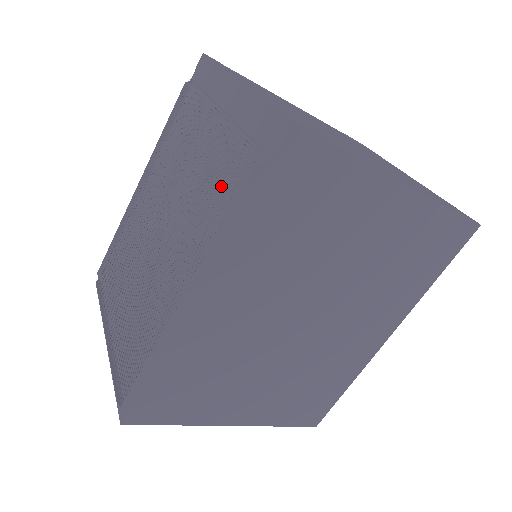
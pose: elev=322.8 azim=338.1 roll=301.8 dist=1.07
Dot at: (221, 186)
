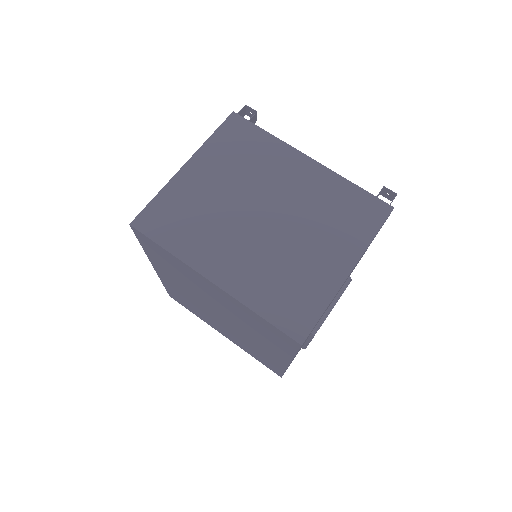
Dot at: occluded
